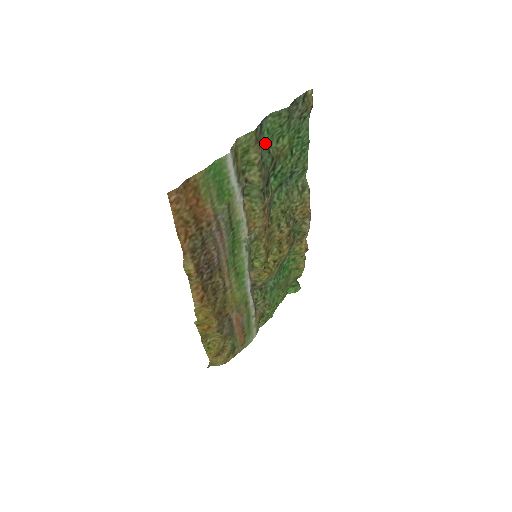
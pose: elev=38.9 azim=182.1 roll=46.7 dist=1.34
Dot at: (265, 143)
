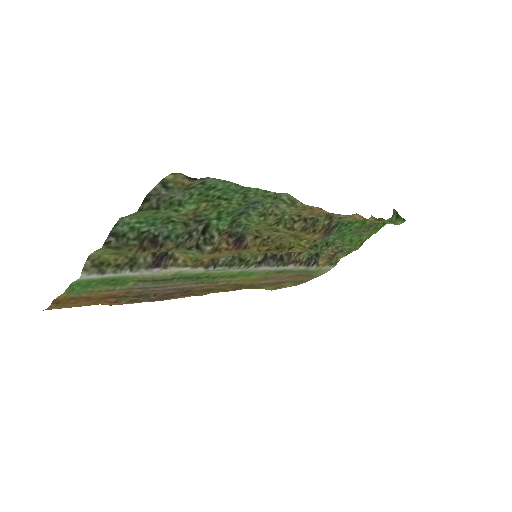
Dot at: (151, 225)
